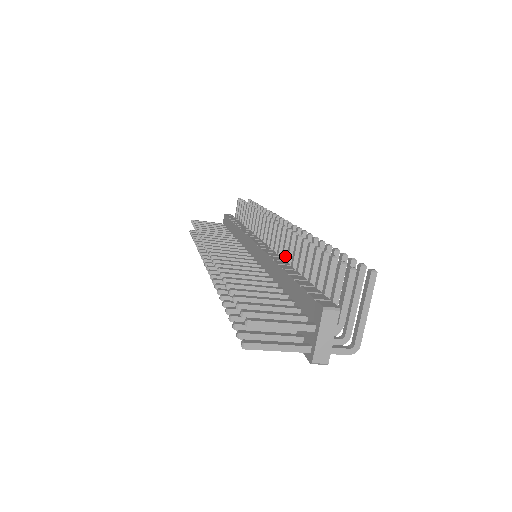
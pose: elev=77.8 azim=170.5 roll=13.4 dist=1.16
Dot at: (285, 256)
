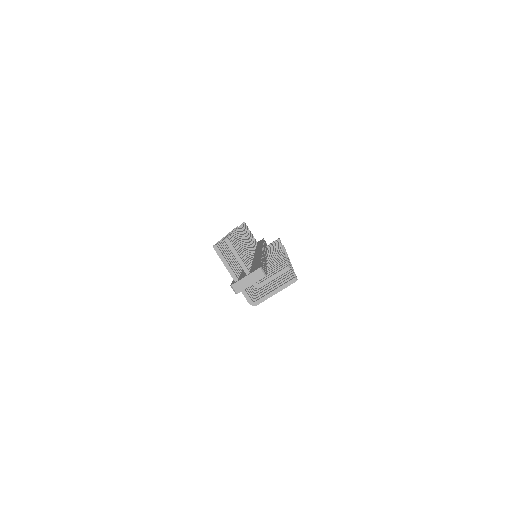
Dot at: occluded
